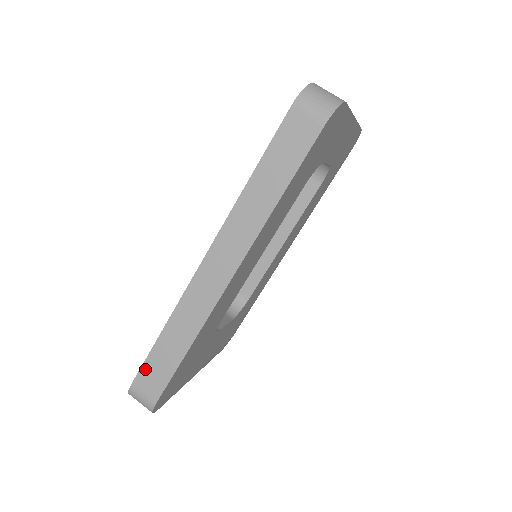
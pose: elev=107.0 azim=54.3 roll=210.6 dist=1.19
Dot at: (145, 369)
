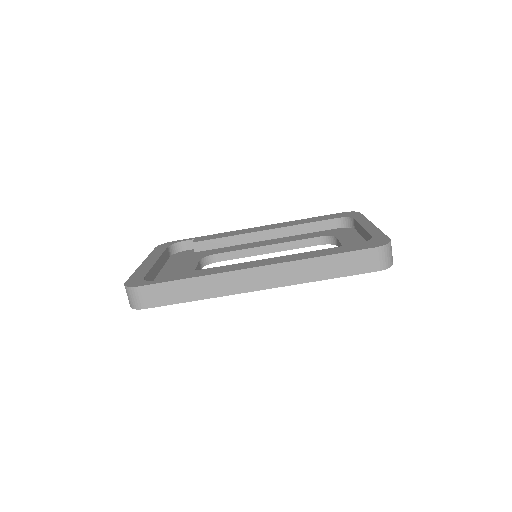
Dot at: (157, 287)
